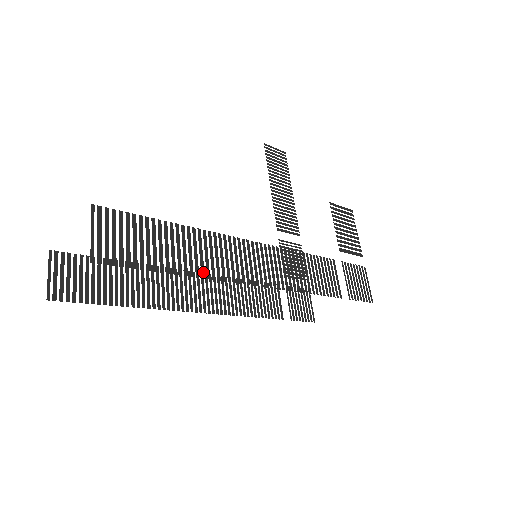
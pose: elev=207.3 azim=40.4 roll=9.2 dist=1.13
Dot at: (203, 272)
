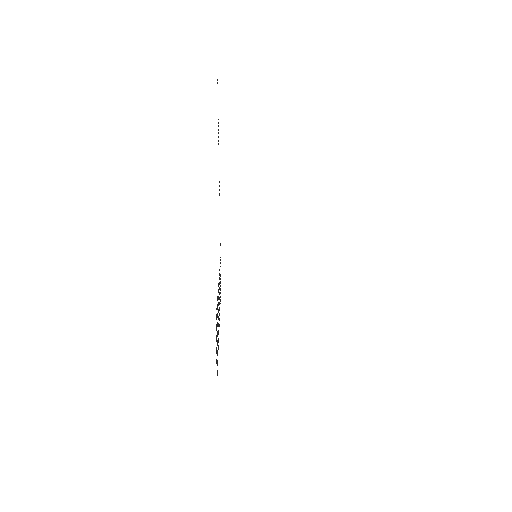
Dot at: occluded
